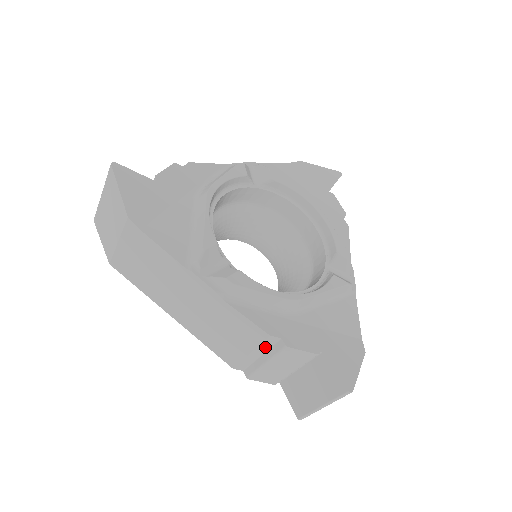
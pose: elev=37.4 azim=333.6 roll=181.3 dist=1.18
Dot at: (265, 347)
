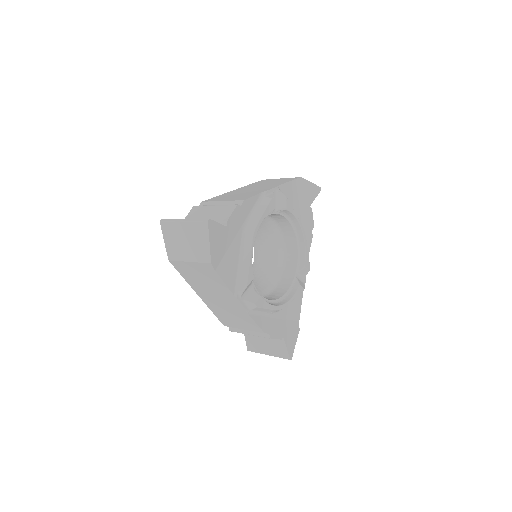
Dot at: occluded
